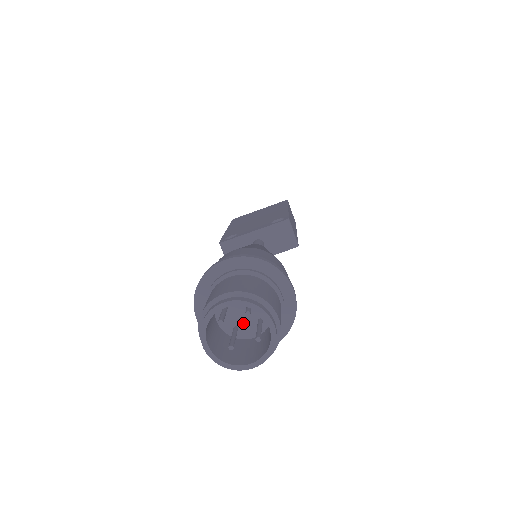
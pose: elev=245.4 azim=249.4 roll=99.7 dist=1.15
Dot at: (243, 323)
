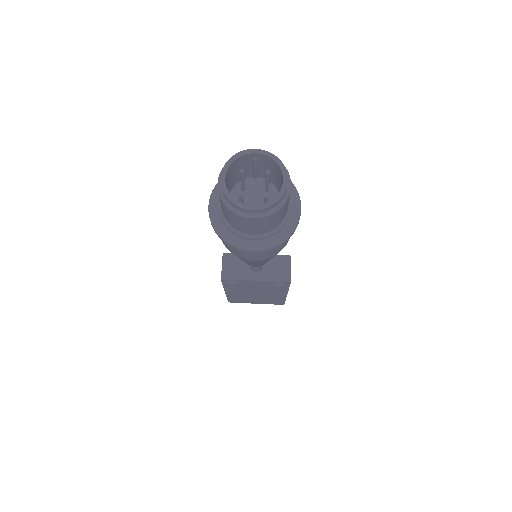
Dot at: occluded
